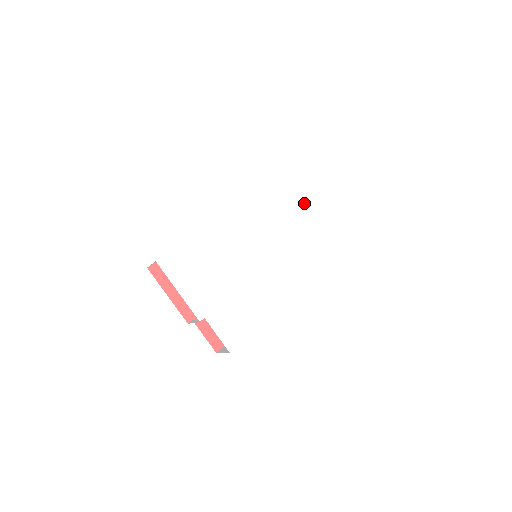
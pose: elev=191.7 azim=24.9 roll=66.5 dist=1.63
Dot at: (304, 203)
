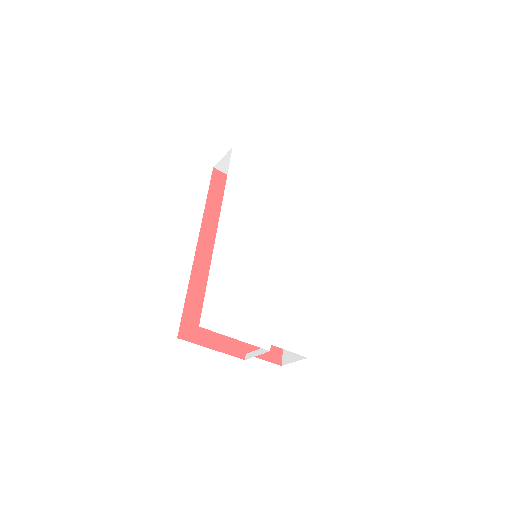
Dot at: (262, 180)
